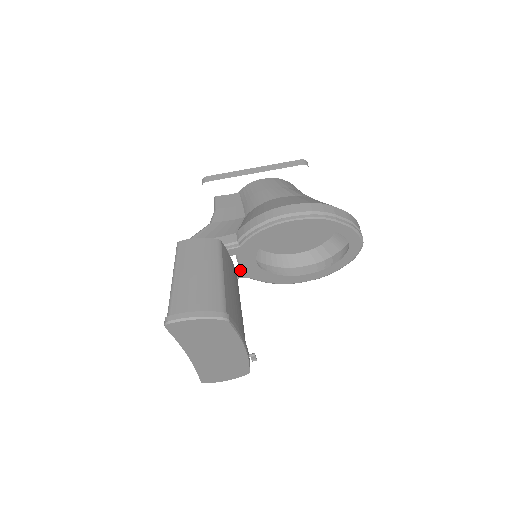
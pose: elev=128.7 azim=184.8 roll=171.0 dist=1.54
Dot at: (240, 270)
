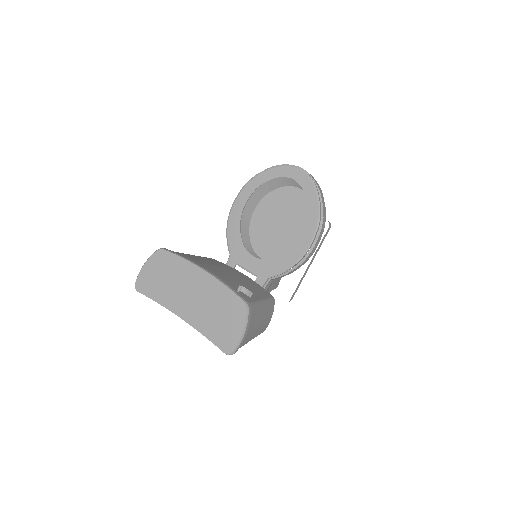
Dot at: occluded
